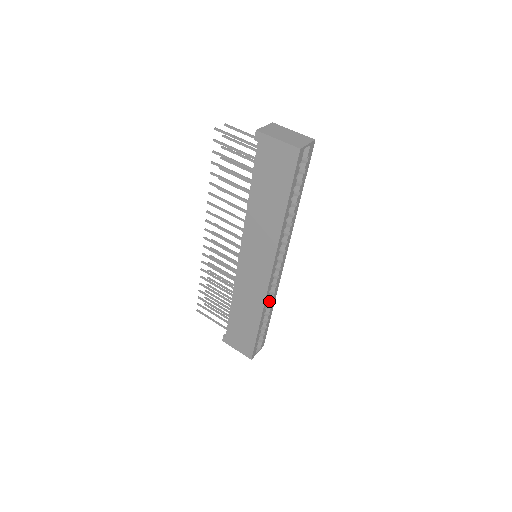
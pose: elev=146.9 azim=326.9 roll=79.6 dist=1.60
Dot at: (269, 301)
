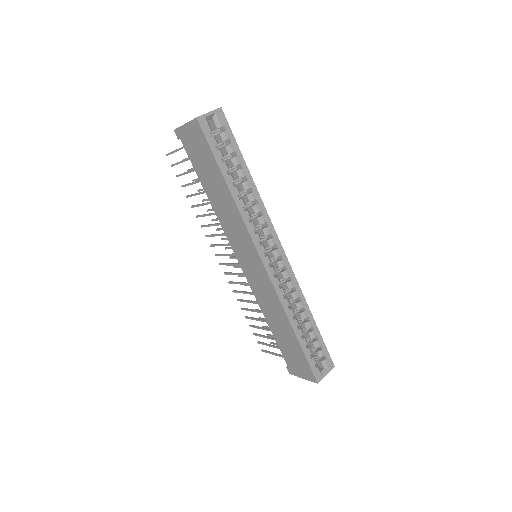
Dot at: (296, 302)
